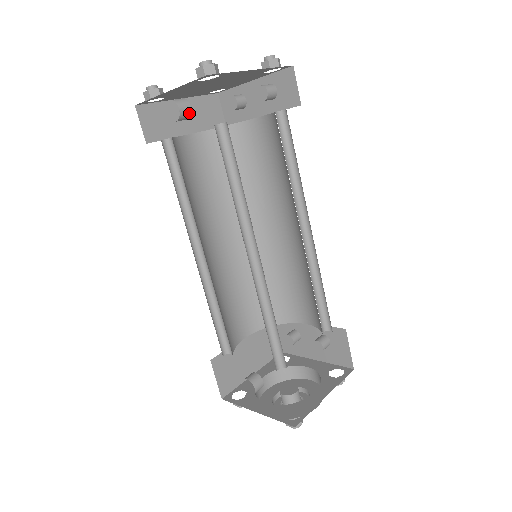
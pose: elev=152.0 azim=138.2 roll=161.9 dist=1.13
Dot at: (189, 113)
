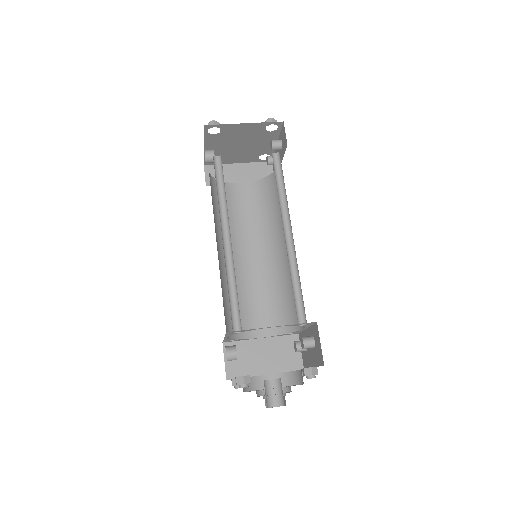
Dot at: occluded
